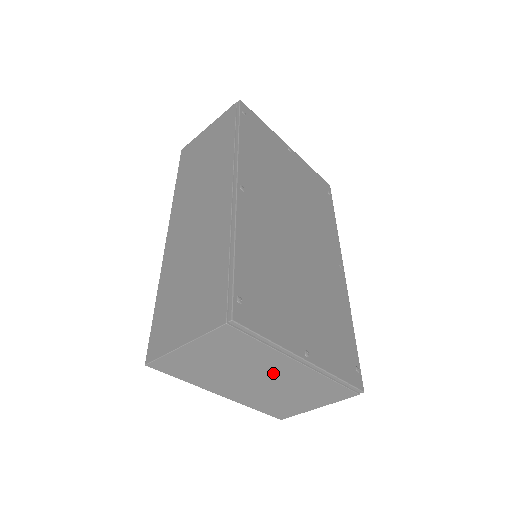
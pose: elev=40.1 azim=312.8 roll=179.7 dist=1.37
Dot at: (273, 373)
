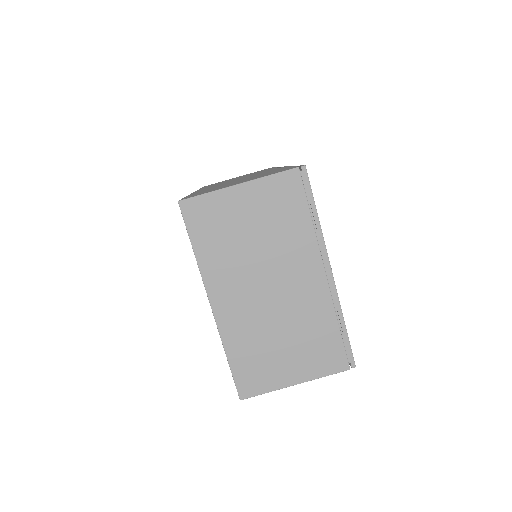
Dot at: (290, 279)
